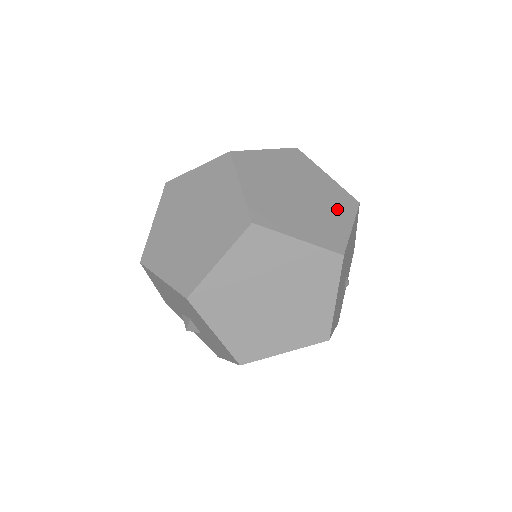
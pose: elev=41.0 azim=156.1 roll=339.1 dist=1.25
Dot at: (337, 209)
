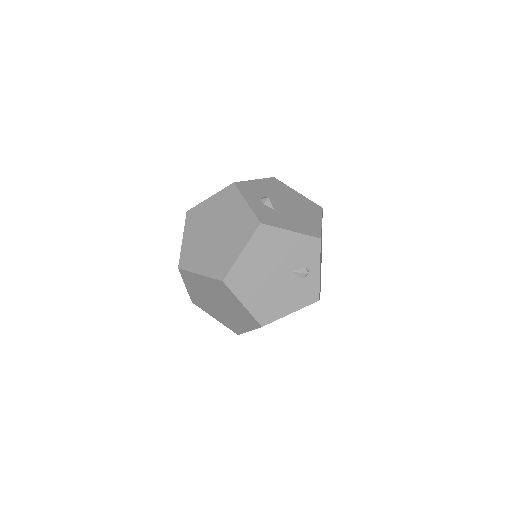
Dot at: (237, 238)
